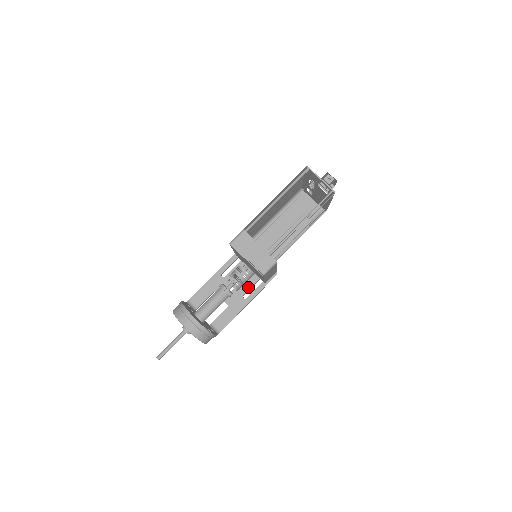
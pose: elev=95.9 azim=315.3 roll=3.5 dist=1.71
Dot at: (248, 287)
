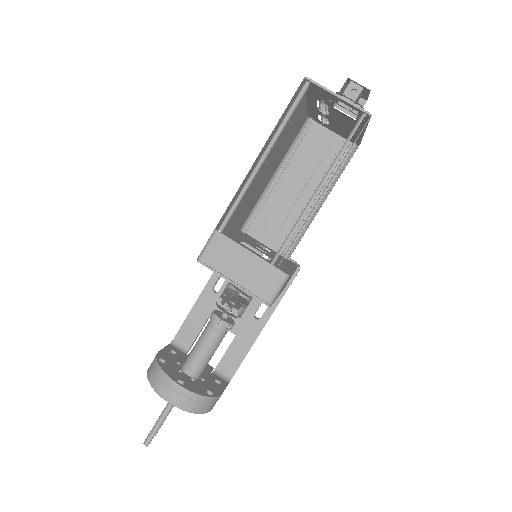
Dot at: occluded
